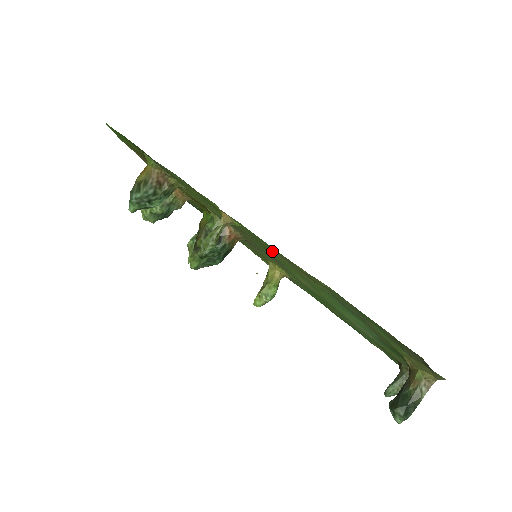
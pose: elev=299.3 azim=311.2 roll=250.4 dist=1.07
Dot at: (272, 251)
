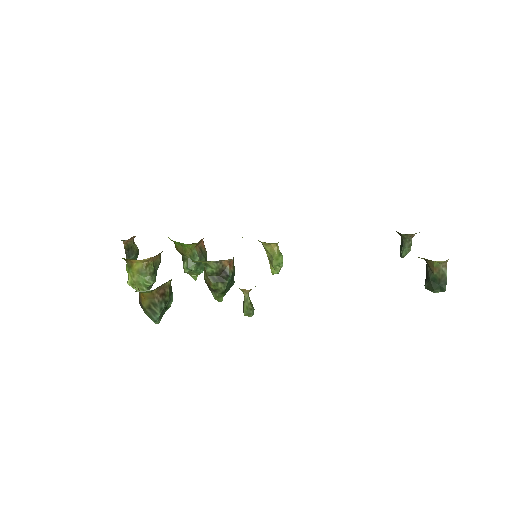
Dot at: occluded
